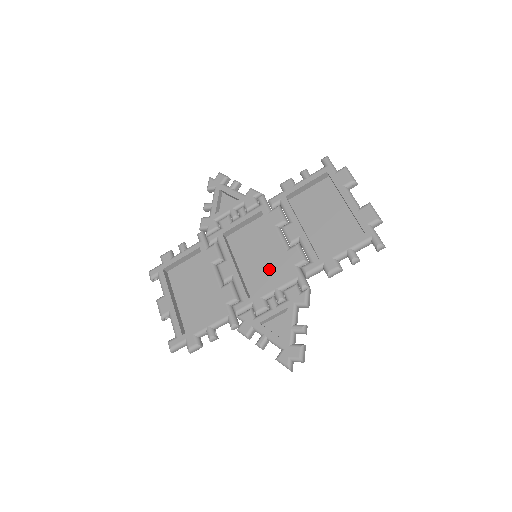
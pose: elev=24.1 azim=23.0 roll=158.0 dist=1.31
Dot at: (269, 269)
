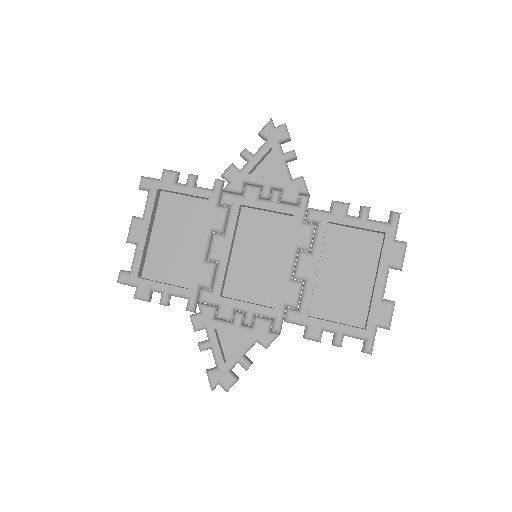
Dot at: (259, 279)
